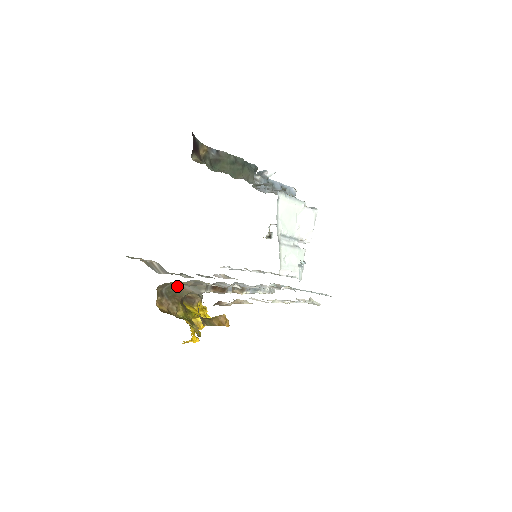
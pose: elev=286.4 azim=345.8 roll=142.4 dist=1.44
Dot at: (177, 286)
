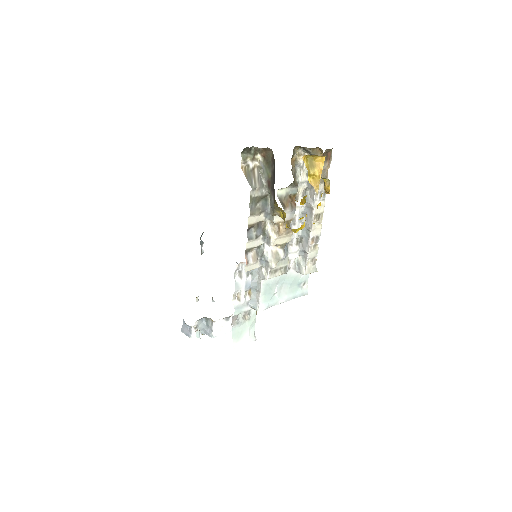
Dot at: (292, 166)
